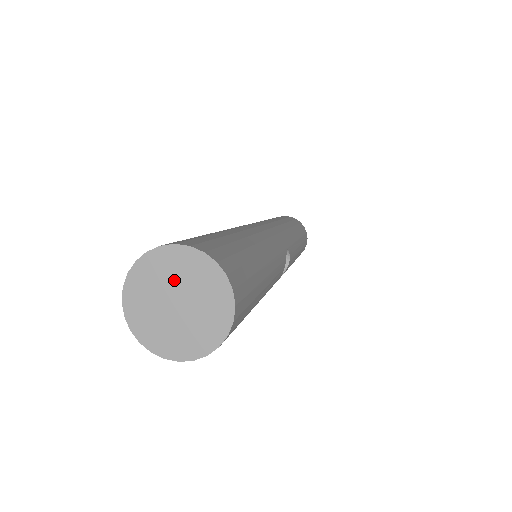
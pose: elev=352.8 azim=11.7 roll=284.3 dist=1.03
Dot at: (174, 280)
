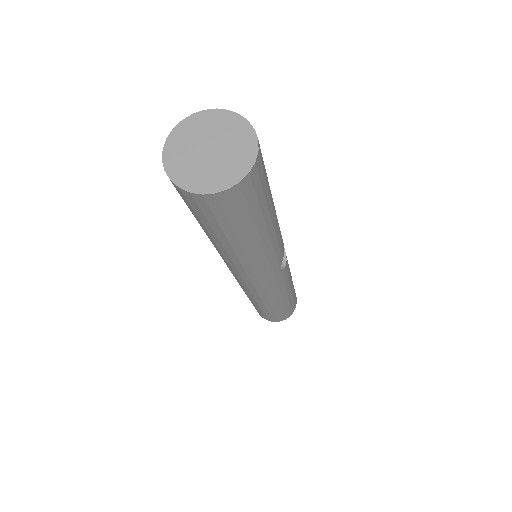
Dot at: (206, 134)
